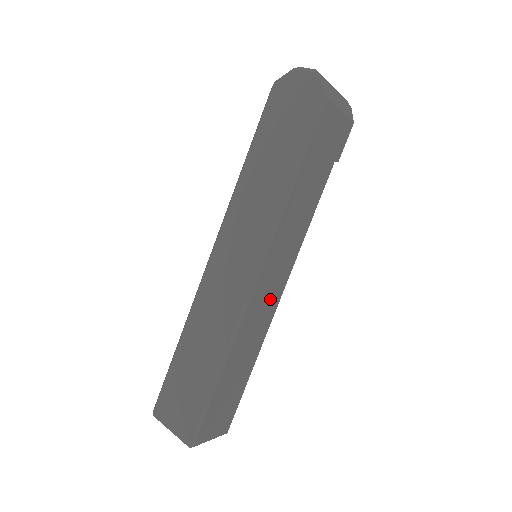
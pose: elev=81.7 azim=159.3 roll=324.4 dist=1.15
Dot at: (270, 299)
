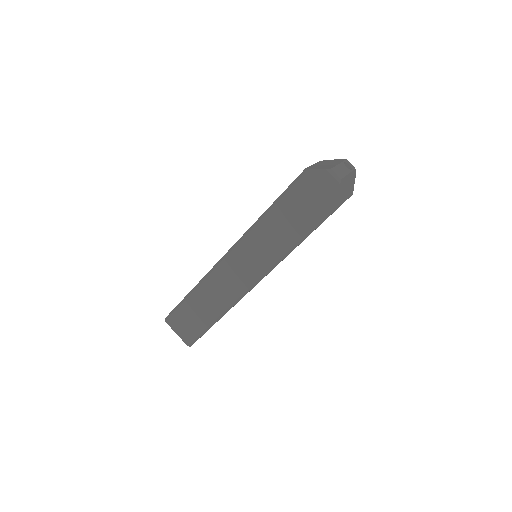
Dot at: occluded
